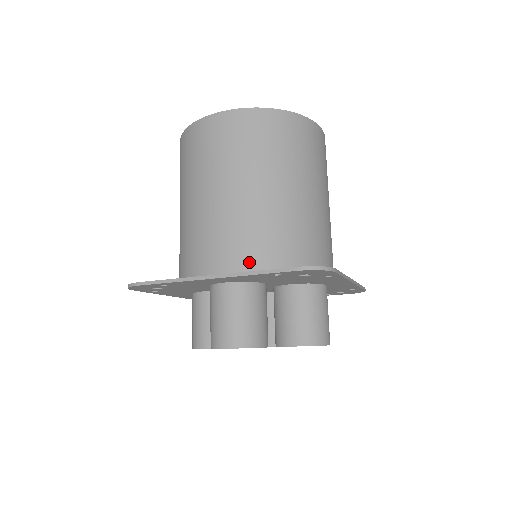
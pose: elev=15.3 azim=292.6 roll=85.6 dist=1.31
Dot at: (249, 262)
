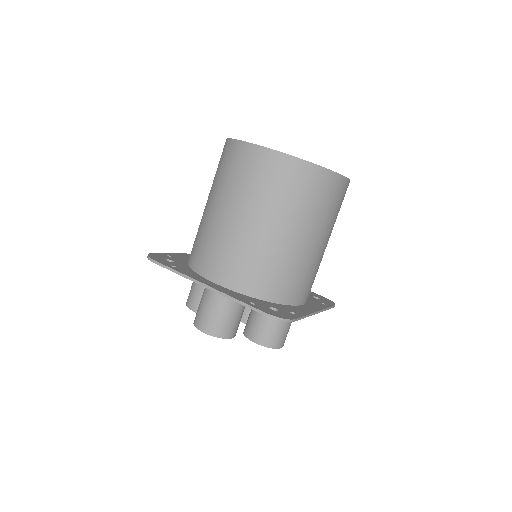
Dot at: (238, 281)
